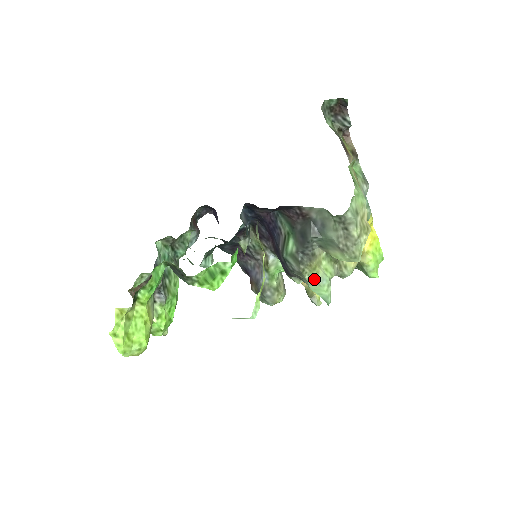
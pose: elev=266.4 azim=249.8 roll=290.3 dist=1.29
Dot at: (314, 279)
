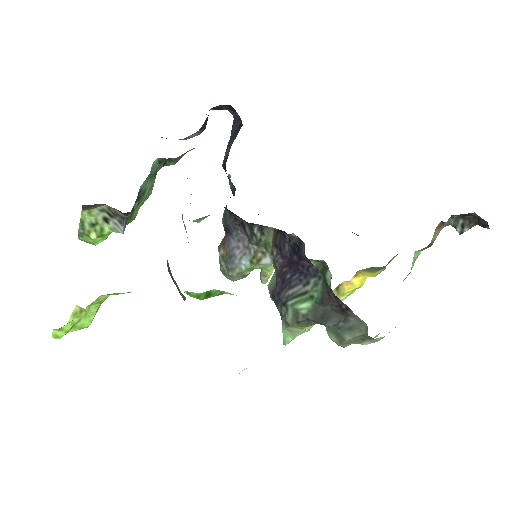
Dot at: (294, 331)
